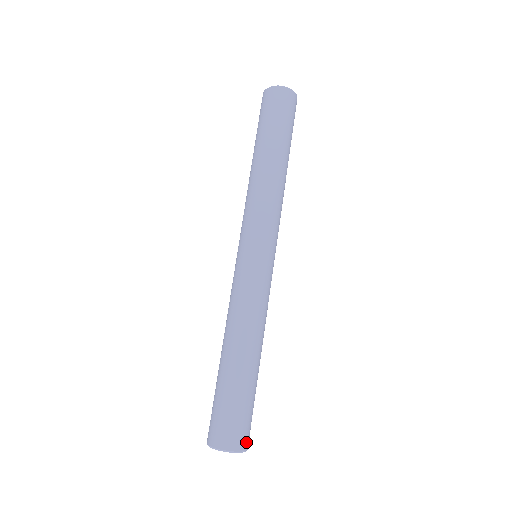
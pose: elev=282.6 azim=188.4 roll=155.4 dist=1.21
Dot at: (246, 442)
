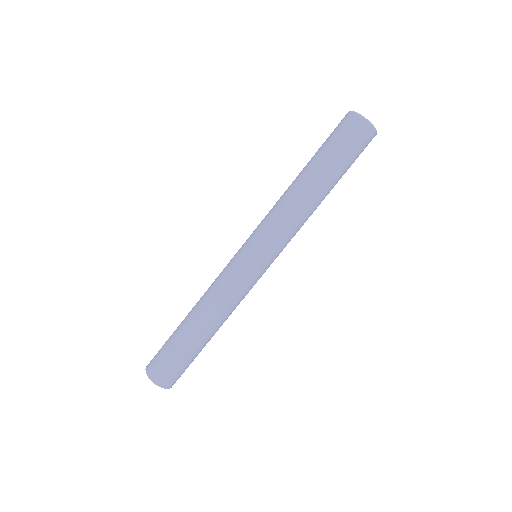
Dot at: (167, 383)
